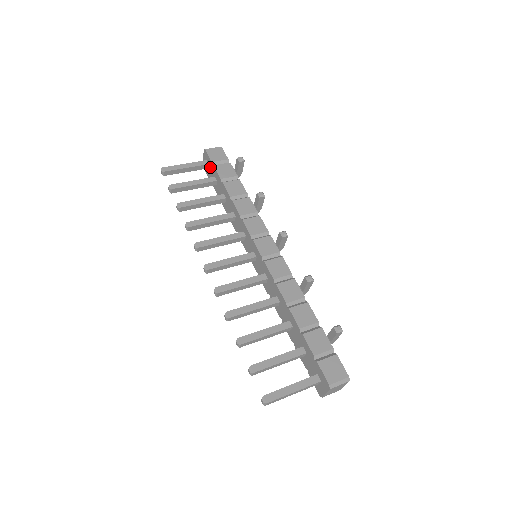
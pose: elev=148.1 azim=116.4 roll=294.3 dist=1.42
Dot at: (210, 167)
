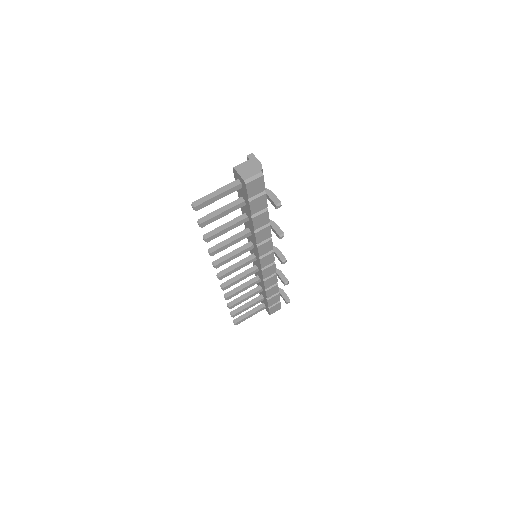
Dot at: (243, 192)
